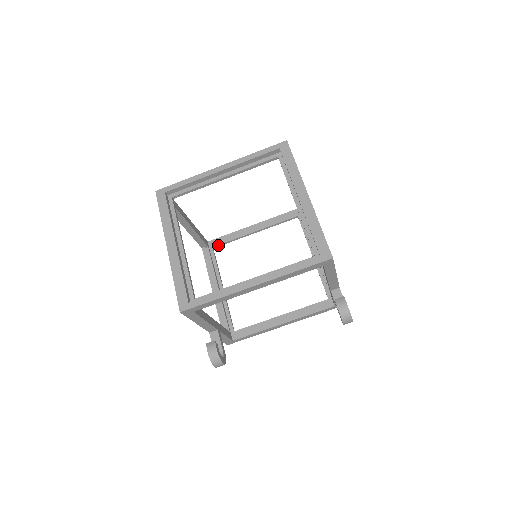
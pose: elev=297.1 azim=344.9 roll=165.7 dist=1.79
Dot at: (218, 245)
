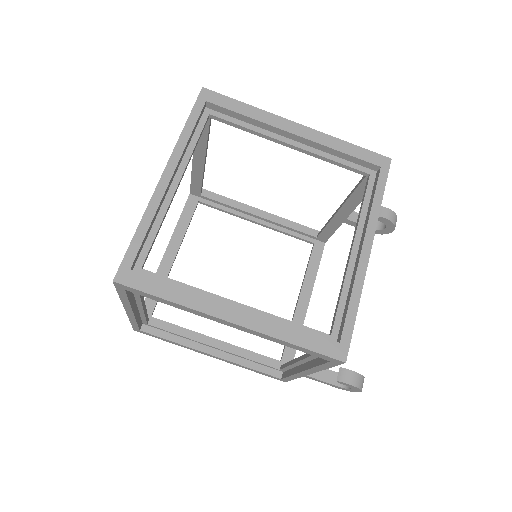
Dot at: (154, 308)
